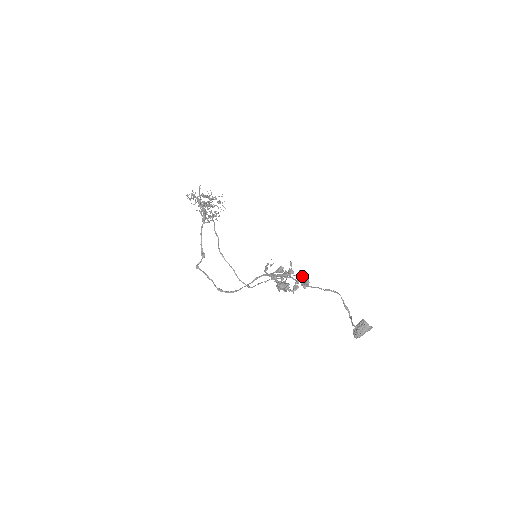
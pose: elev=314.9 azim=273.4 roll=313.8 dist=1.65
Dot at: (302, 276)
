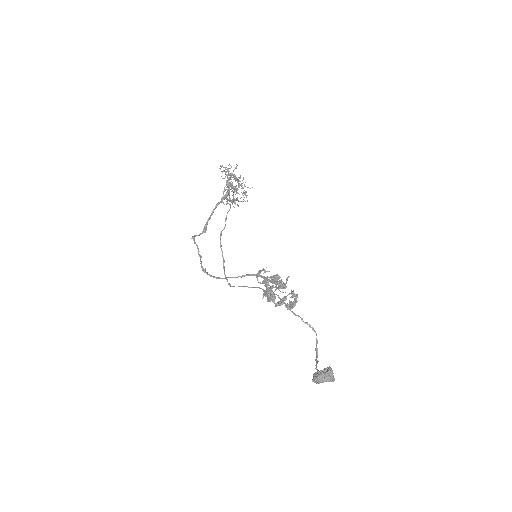
Dot at: (292, 296)
